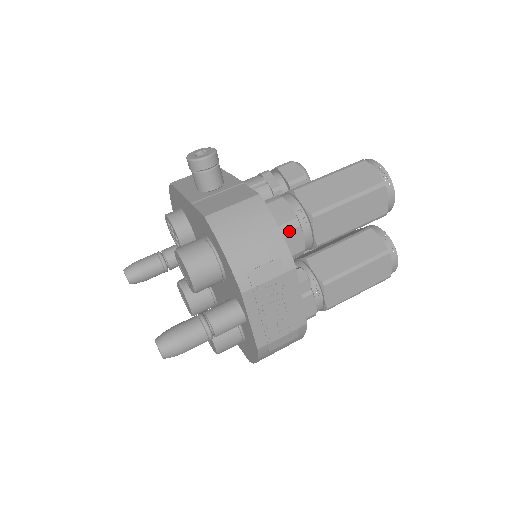
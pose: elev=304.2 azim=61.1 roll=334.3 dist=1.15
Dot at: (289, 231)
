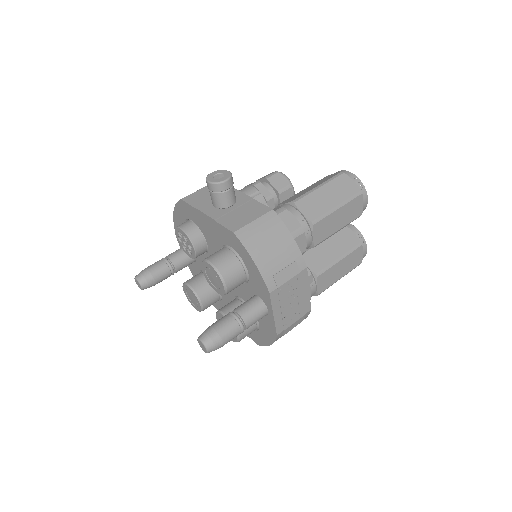
Dot at: (296, 237)
